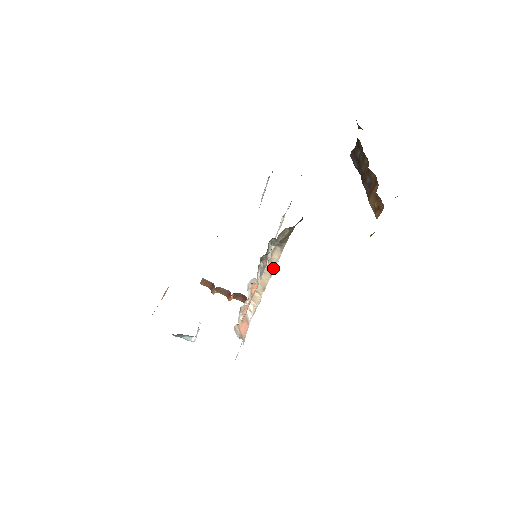
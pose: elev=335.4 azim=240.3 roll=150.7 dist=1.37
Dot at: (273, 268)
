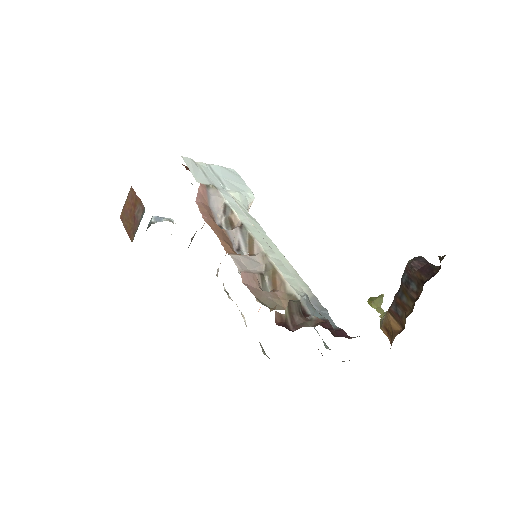
Dot at: occluded
